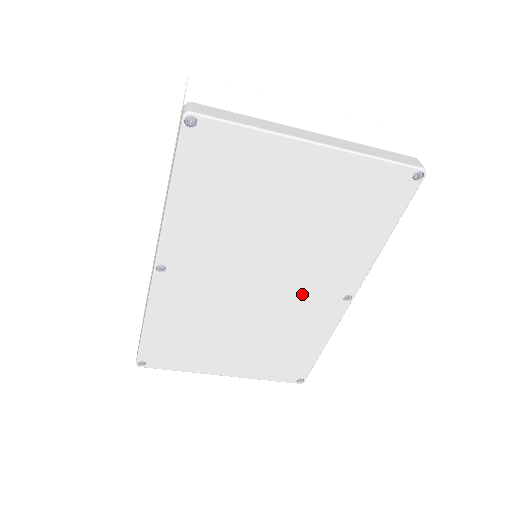
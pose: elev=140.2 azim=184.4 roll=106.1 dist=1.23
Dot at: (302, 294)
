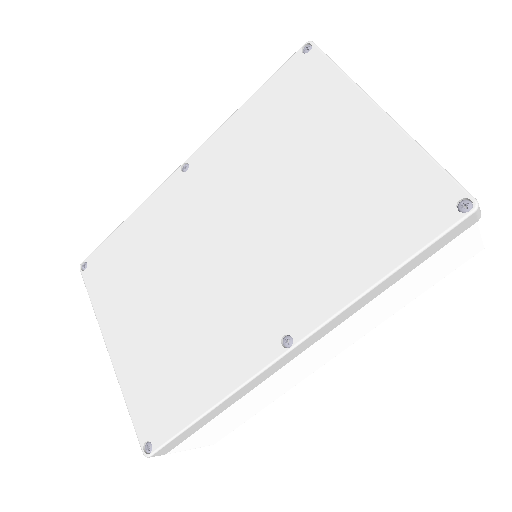
Dot at: (251, 291)
